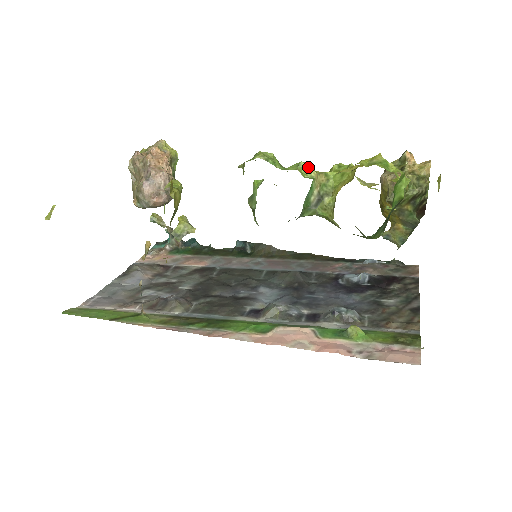
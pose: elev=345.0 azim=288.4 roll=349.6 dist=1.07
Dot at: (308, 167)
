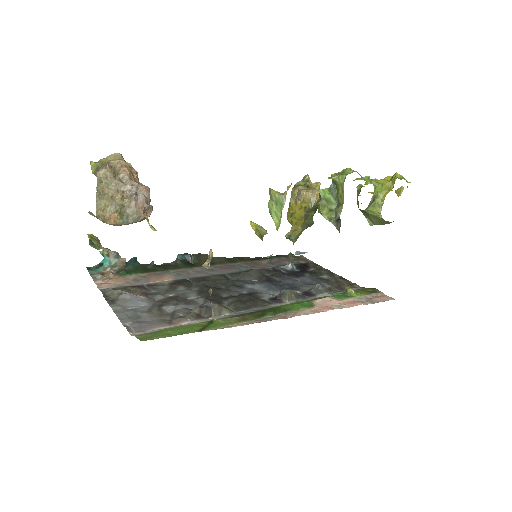
Dot at: (370, 179)
